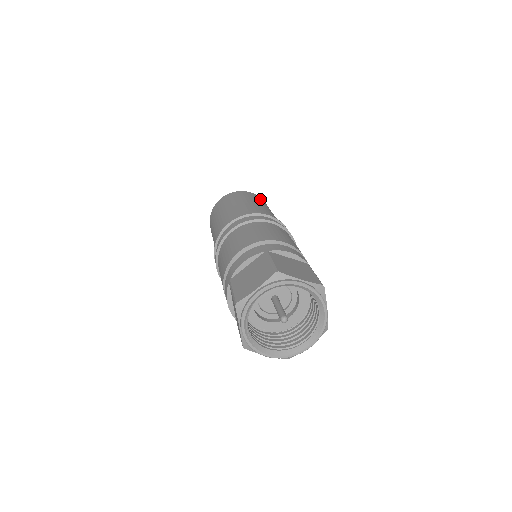
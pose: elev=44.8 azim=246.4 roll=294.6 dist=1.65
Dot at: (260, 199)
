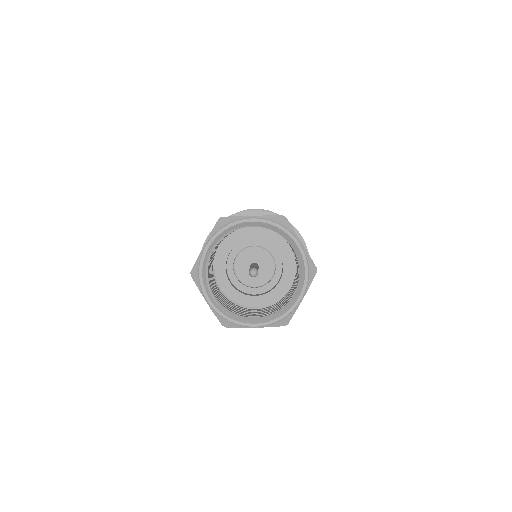
Dot at: occluded
